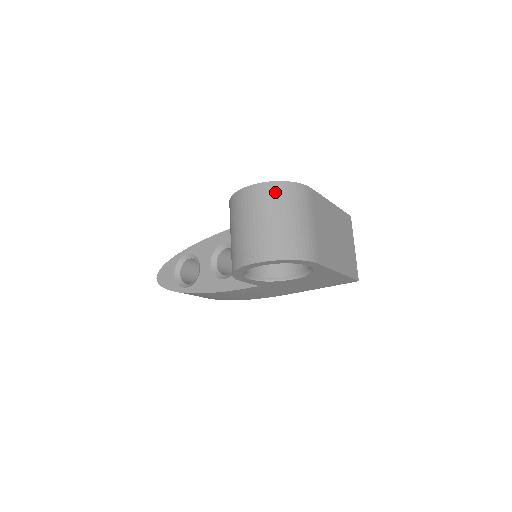
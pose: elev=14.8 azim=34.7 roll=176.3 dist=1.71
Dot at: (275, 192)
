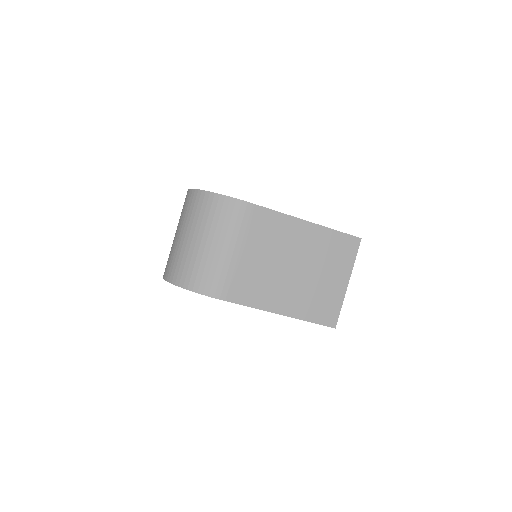
Dot at: (198, 204)
